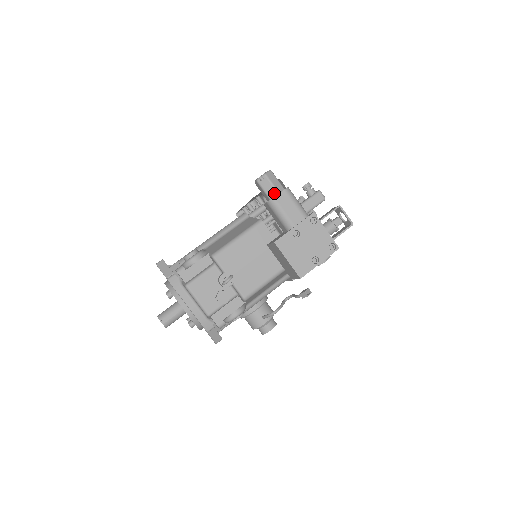
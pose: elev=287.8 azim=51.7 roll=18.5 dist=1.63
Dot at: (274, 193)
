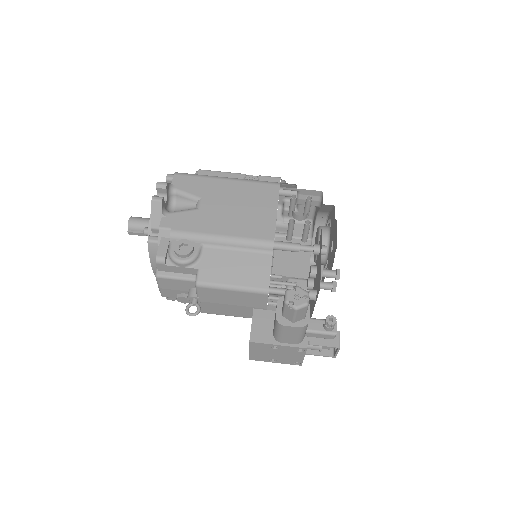
Dot at: (290, 319)
